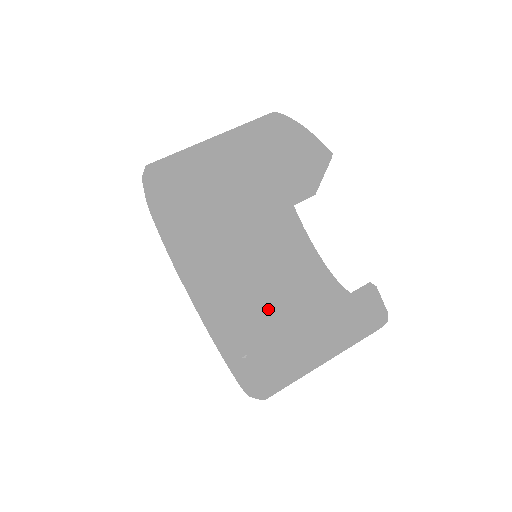
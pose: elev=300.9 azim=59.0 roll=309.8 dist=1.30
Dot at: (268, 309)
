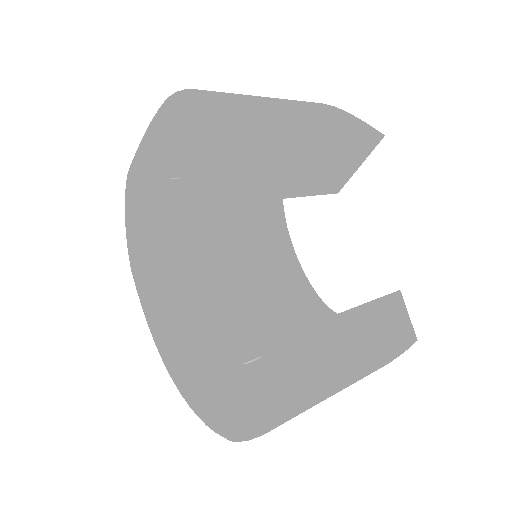
Dot at: (263, 323)
